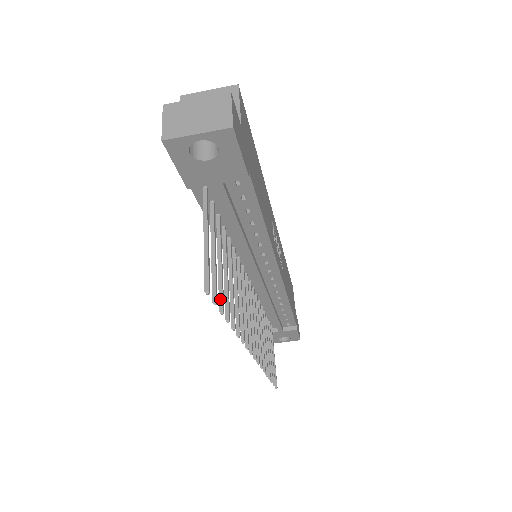
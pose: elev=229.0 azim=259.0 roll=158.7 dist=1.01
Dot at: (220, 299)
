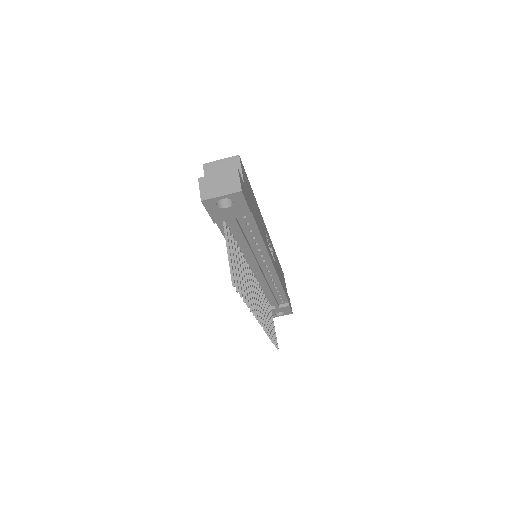
Dot at: (239, 289)
